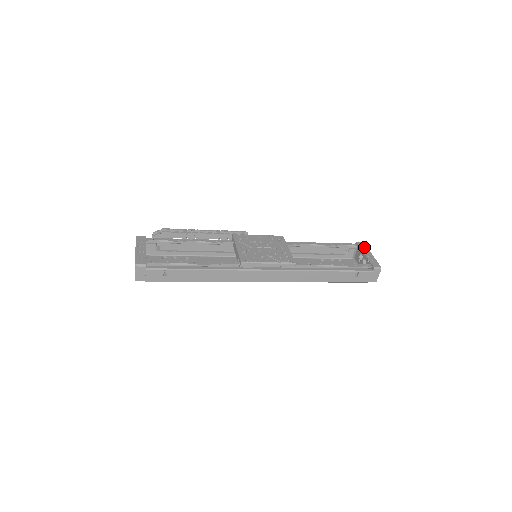
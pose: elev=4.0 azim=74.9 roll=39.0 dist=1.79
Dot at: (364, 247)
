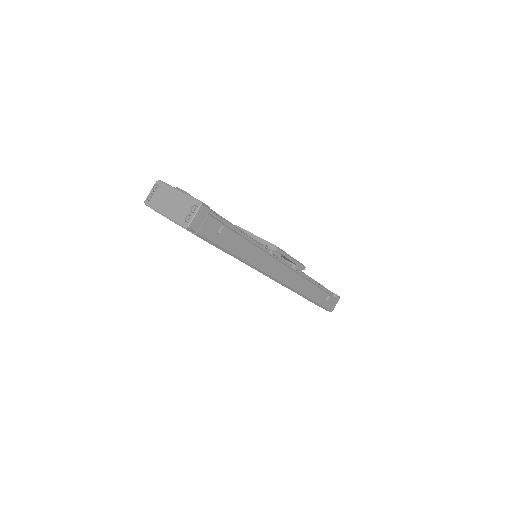
Dot at: occluded
